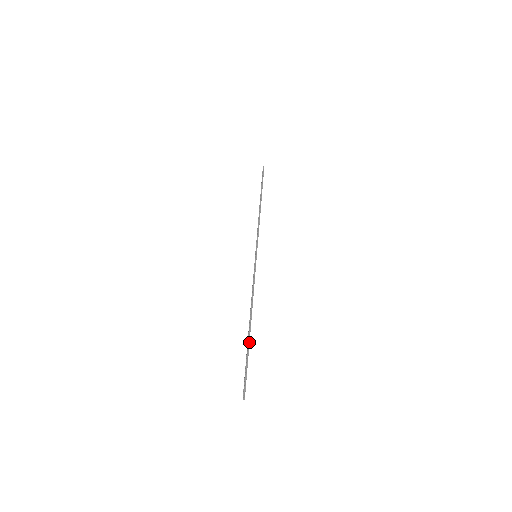
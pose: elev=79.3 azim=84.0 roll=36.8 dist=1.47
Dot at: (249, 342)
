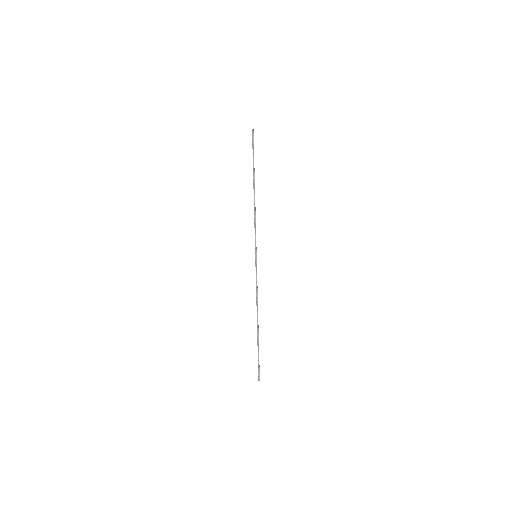
Dot at: (258, 339)
